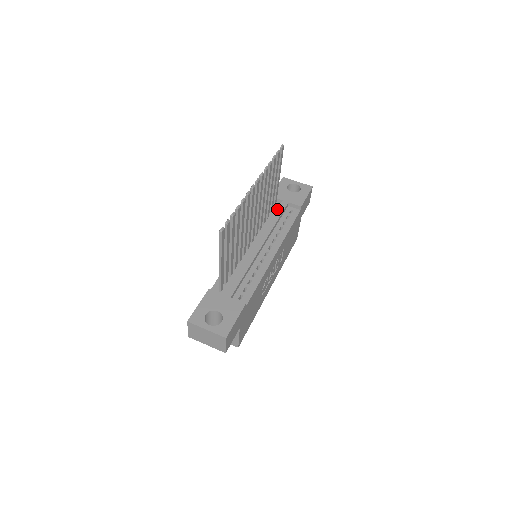
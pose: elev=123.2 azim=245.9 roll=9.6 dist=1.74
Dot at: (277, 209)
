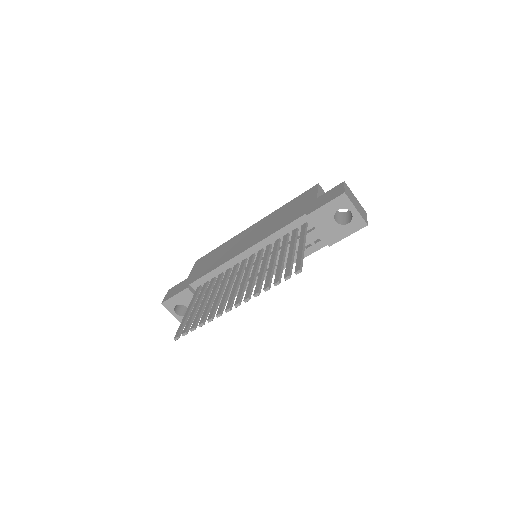
Dot at: occluded
